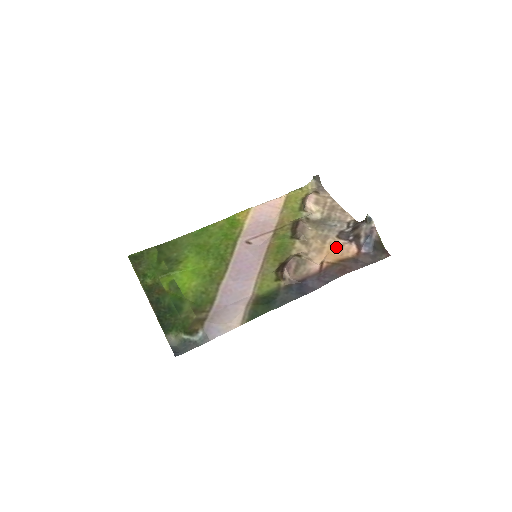
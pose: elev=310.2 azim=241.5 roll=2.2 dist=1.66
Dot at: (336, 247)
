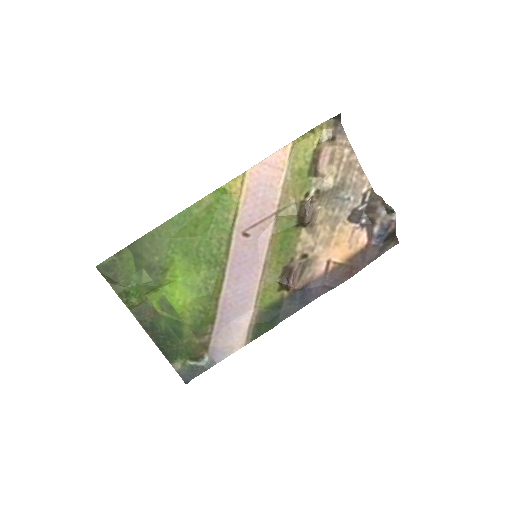
Dot at: (345, 235)
